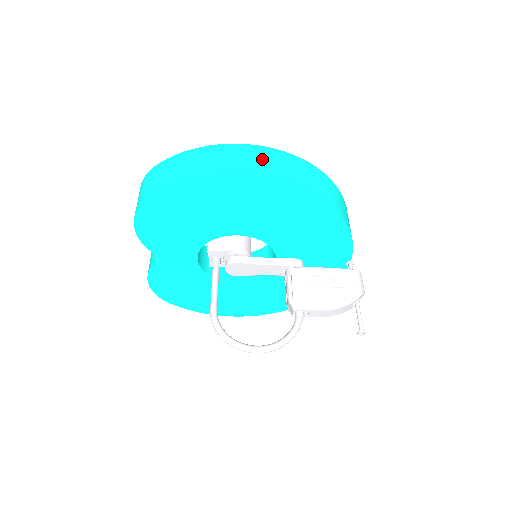
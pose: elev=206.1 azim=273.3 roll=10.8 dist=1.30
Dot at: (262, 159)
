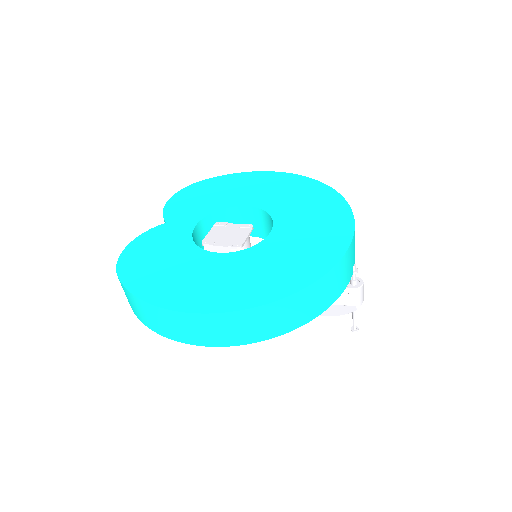
Dot at: (204, 329)
